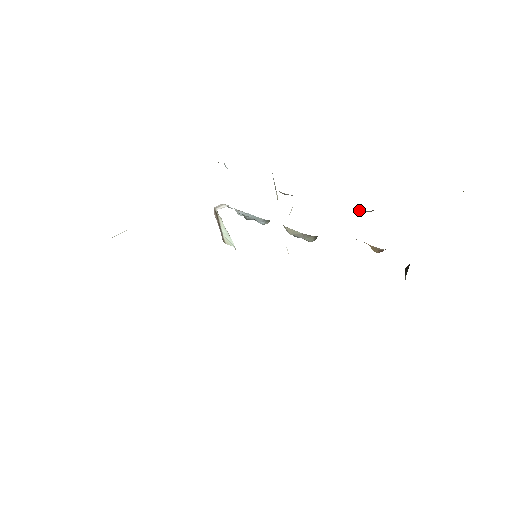
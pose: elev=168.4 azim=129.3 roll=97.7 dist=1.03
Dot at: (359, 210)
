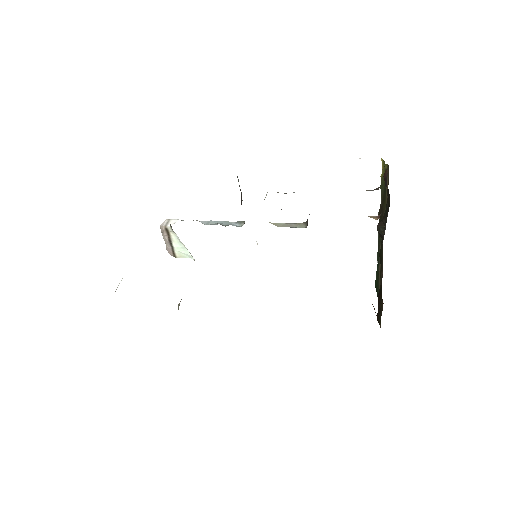
Dot at: occluded
